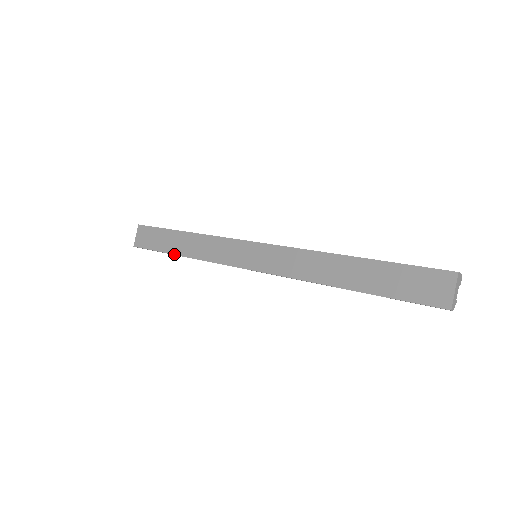
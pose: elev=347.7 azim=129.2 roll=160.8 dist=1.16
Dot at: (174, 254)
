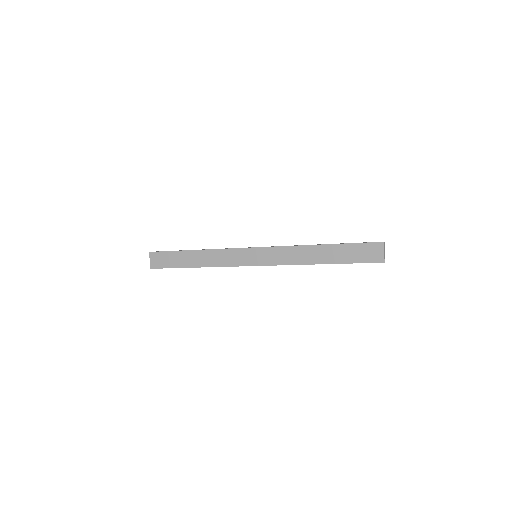
Dot at: (190, 267)
